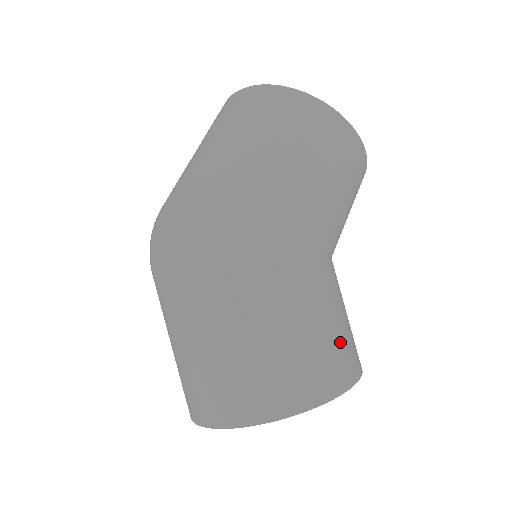
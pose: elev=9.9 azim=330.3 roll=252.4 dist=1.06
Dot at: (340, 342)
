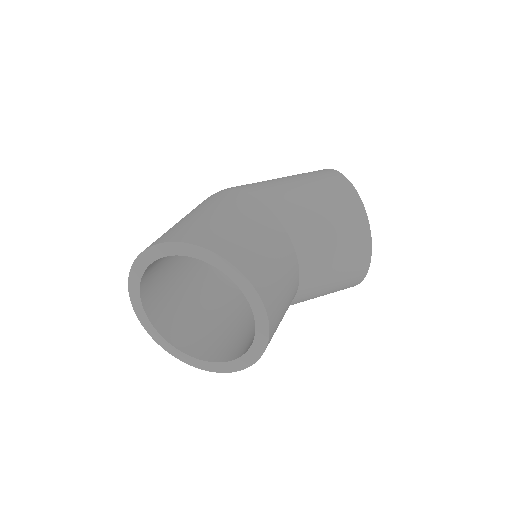
Dot at: (229, 233)
